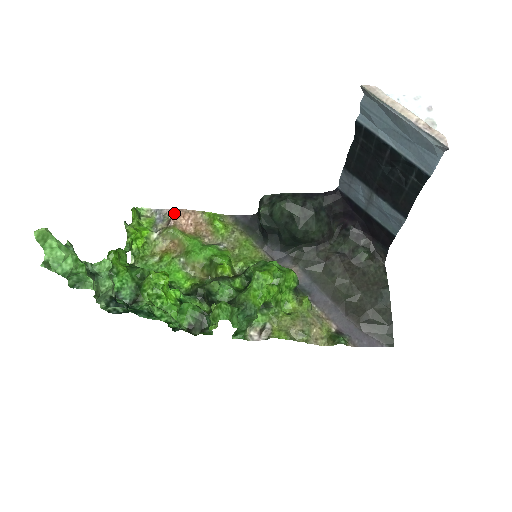
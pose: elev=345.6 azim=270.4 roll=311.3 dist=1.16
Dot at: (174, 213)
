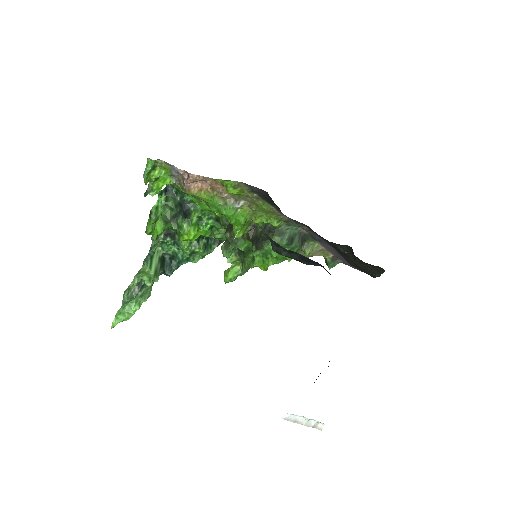
Dot at: (185, 173)
